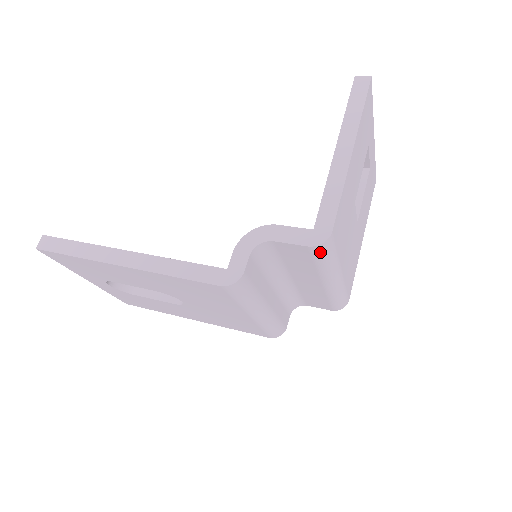
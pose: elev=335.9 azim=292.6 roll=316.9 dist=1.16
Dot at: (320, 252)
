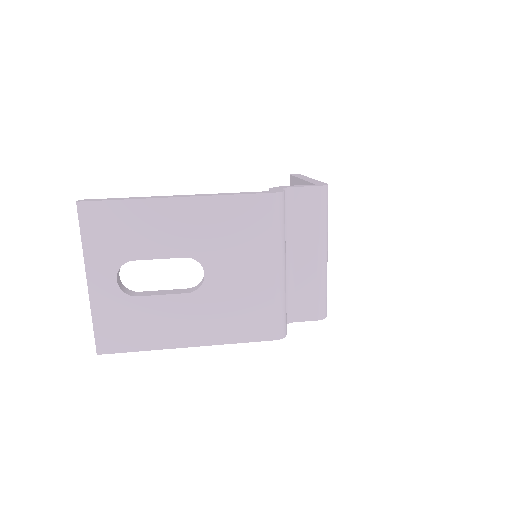
Dot at: (324, 197)
